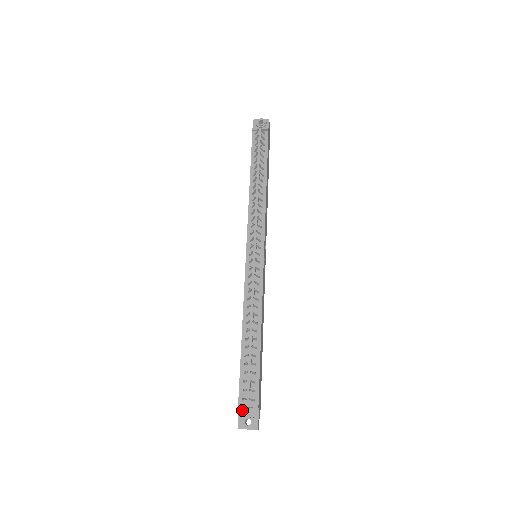
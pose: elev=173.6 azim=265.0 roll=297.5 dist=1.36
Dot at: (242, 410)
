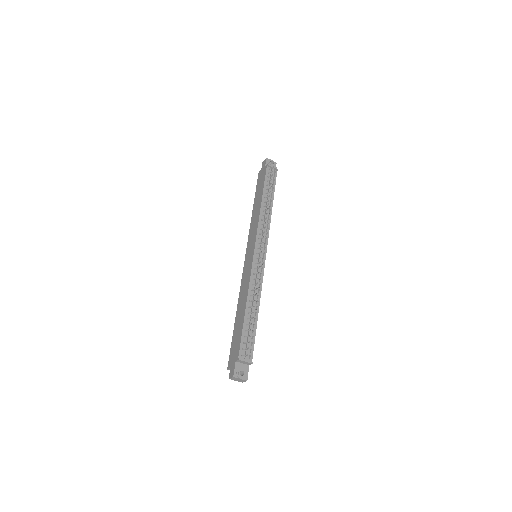
Dot at: (238, 364)
